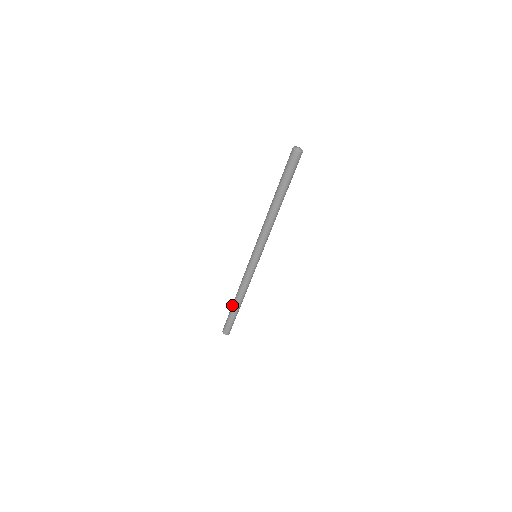
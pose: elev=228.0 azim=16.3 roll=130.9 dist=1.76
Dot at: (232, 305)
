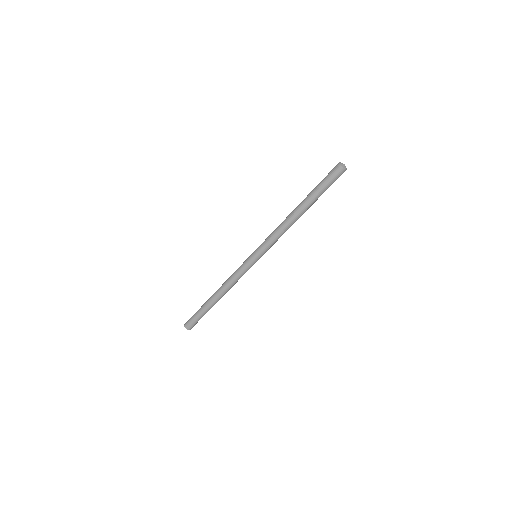
Dot at: (208, 300)
